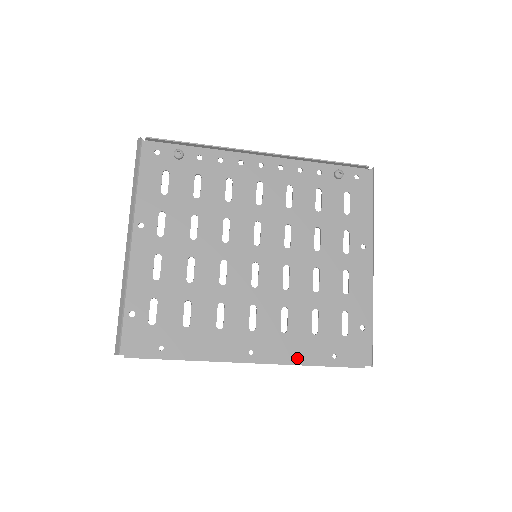
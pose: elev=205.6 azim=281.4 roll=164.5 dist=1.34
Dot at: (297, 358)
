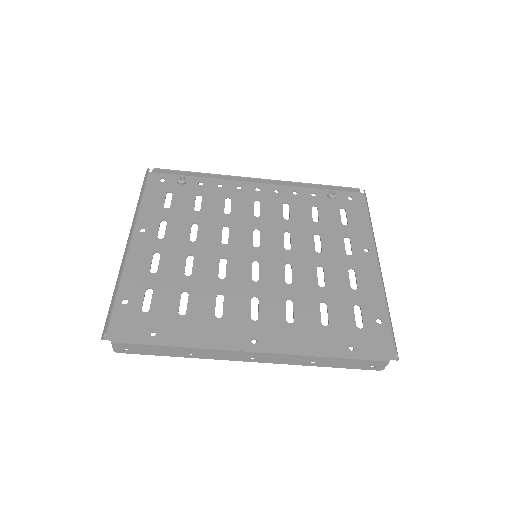
Dot at: (307, 348)
